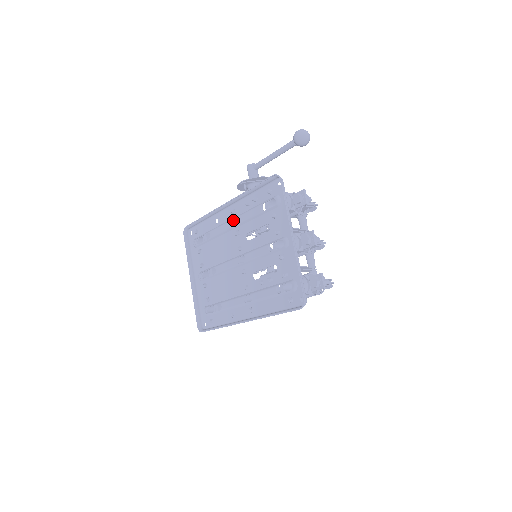
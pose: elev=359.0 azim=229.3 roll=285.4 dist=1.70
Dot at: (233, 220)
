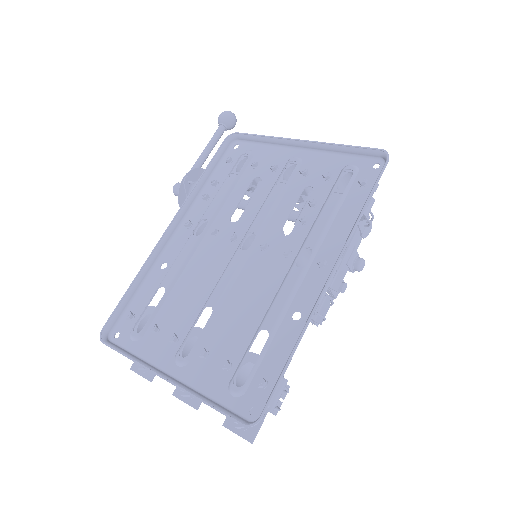
Dot at: occluded
